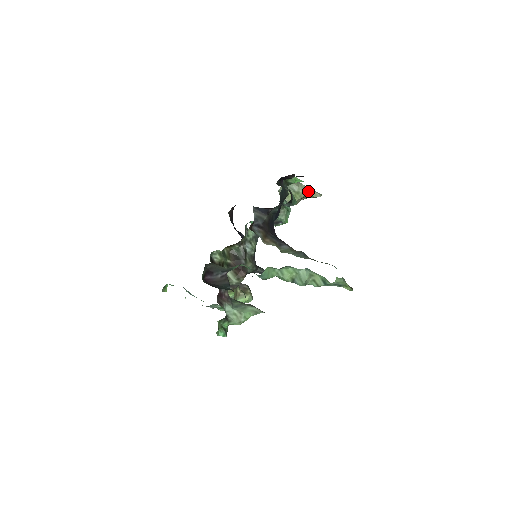
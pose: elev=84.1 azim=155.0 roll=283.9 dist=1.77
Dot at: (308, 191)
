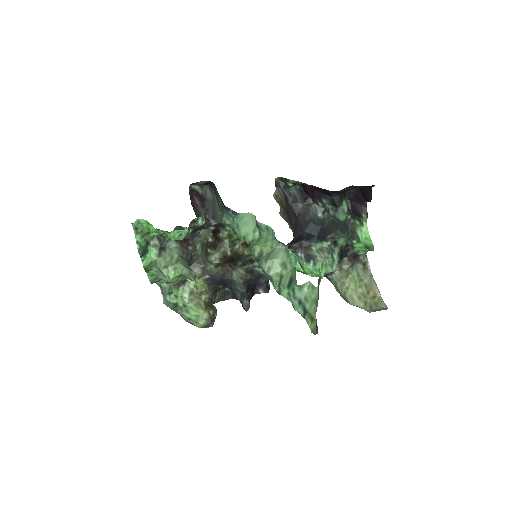
Dot at: (374, 291)
